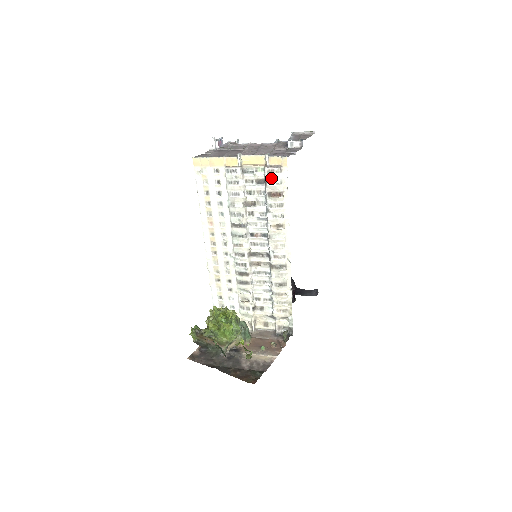
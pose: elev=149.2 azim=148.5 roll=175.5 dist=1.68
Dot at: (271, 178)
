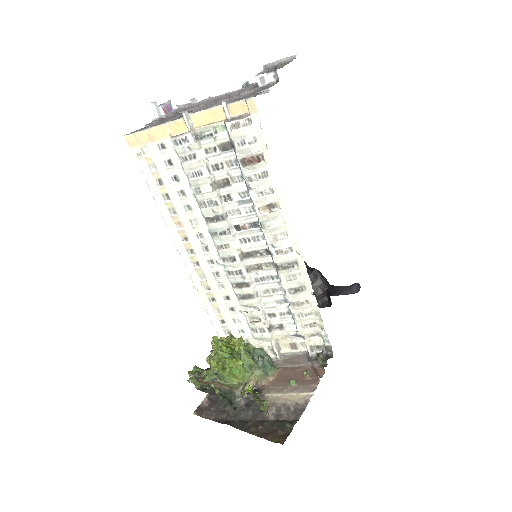
Dot at: (238, 137)
